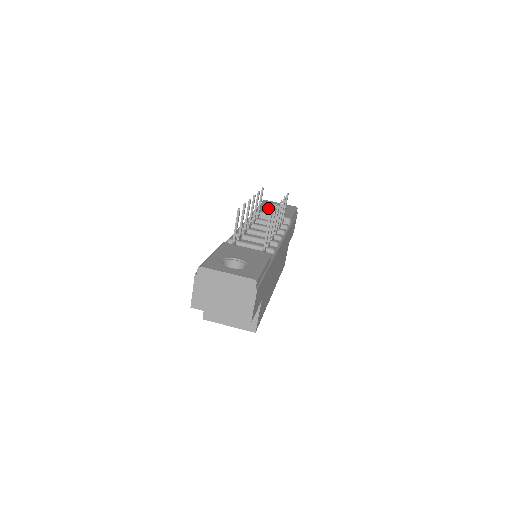
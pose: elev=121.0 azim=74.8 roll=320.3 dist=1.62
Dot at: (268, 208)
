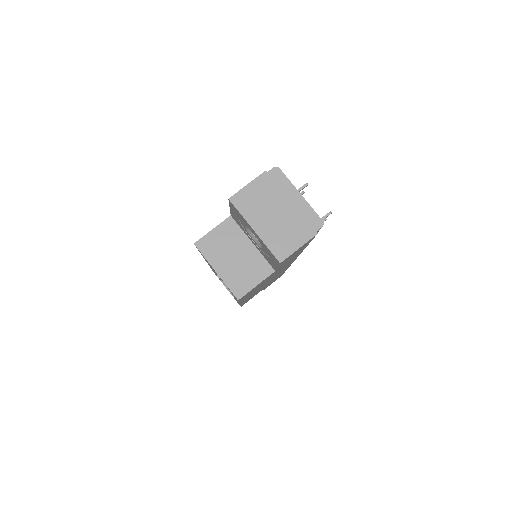
Dot at: occluded
